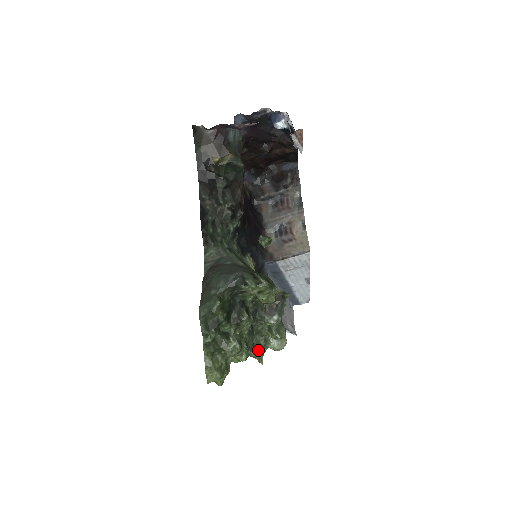
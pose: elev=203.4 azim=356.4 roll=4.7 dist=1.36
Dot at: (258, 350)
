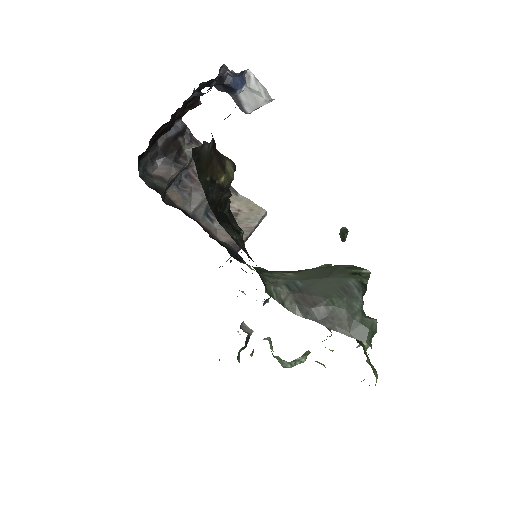
Dot at: (329, 329)
